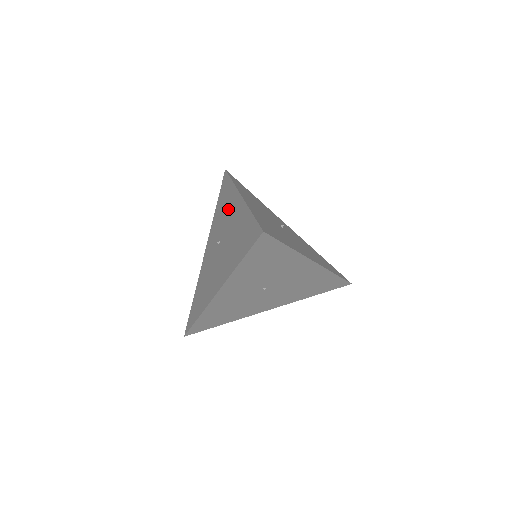
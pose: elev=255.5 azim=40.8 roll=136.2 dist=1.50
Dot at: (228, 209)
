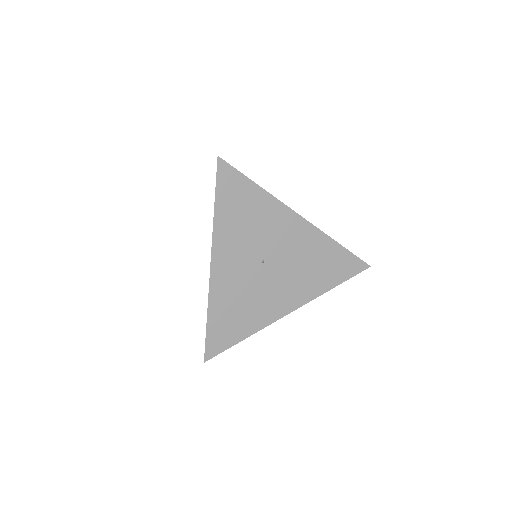
Dot at: occluded
